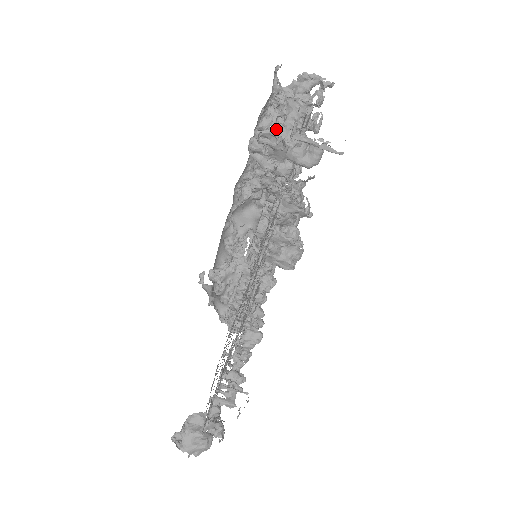
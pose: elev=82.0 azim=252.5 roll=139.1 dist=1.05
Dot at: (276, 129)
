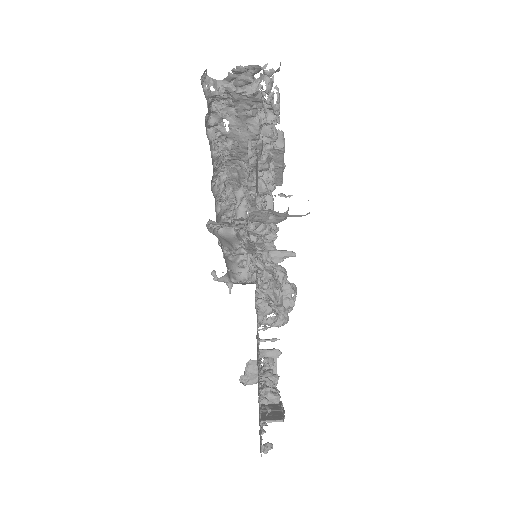
Dot at: (230, 123)
